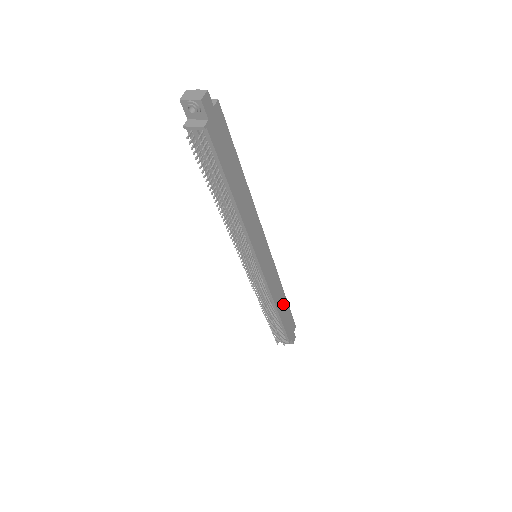
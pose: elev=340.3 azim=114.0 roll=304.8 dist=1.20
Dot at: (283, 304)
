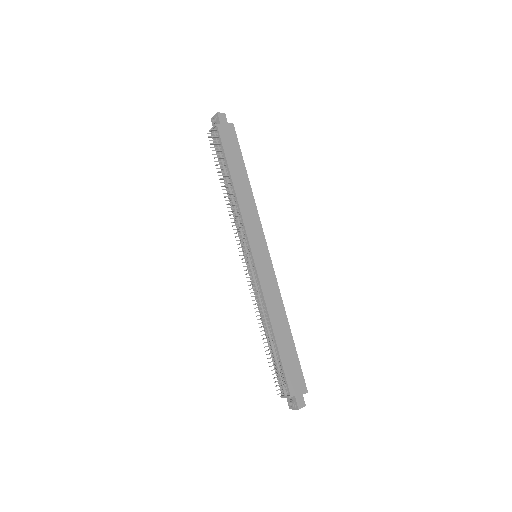
Dot at: (285, 334)
